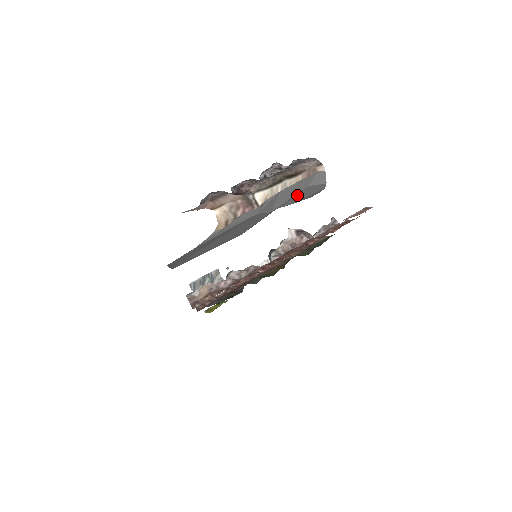
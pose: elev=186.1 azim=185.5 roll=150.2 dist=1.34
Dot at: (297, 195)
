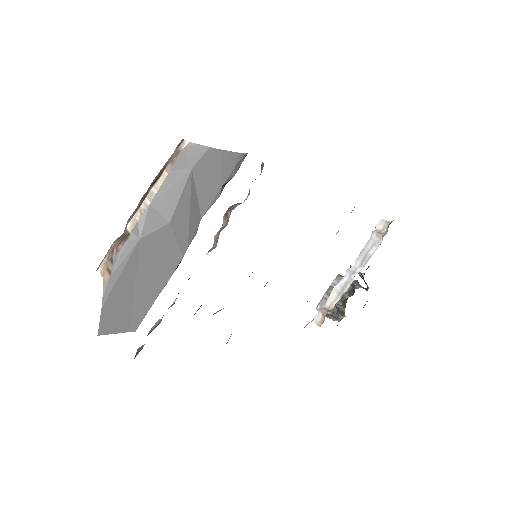
Dot at: (202, 182)
